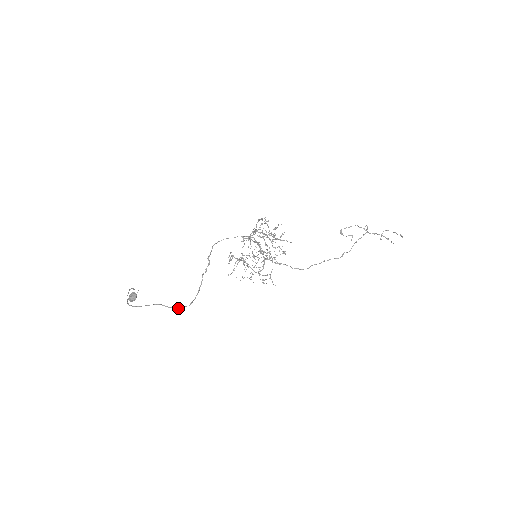
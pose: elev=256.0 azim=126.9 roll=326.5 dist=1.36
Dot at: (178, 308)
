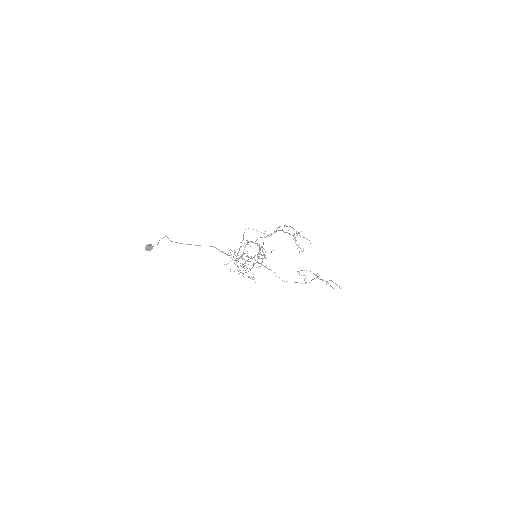
Dot at: (227, 254)
